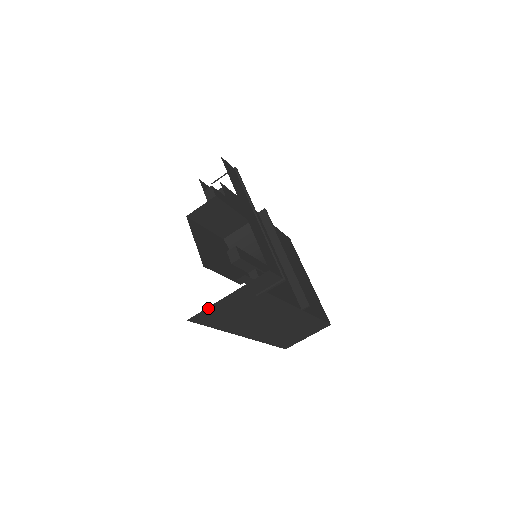
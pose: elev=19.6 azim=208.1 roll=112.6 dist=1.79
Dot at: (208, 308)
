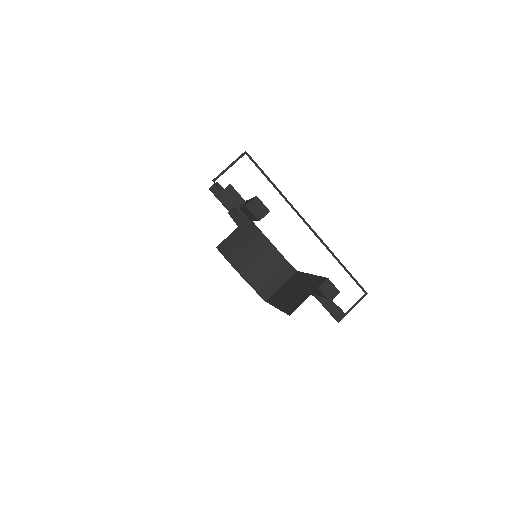
Dot at: occluded
